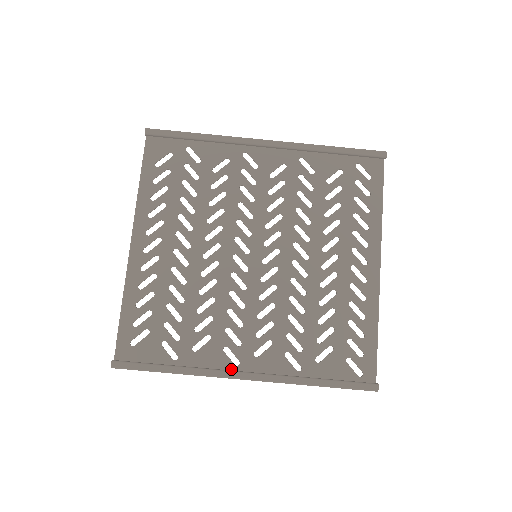
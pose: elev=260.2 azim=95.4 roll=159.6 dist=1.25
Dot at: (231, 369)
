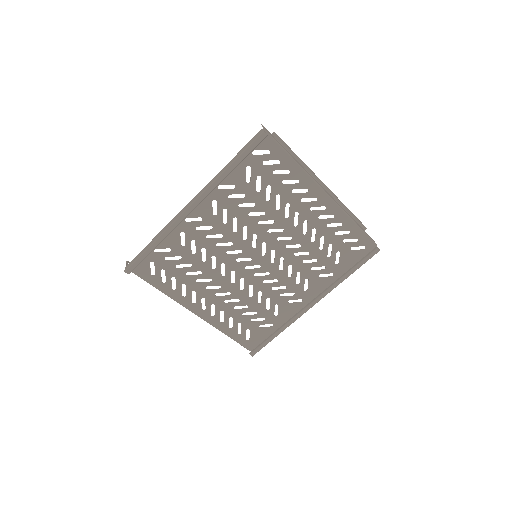
Dot at: (301, 305)
